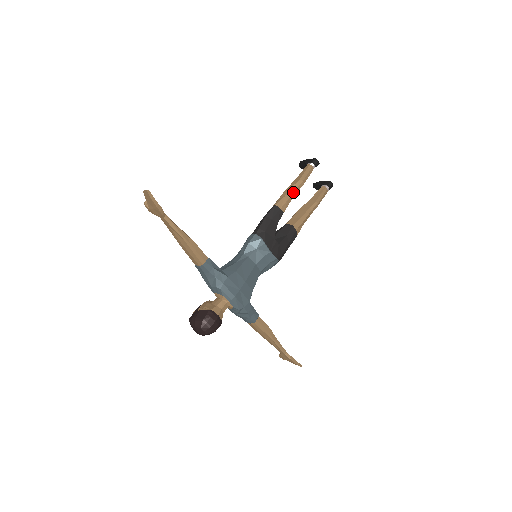
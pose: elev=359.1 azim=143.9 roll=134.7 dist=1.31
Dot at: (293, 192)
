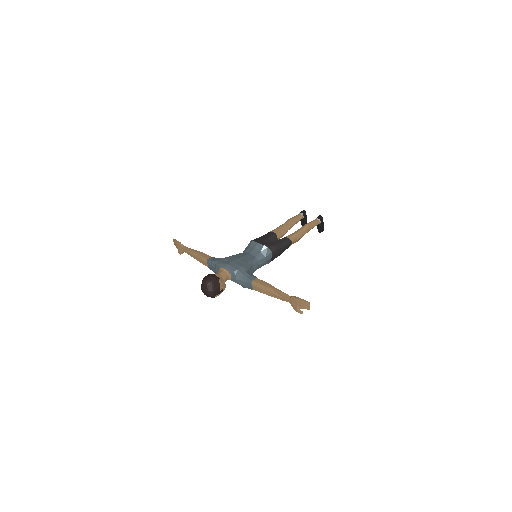
Dot at: (283, 225)
